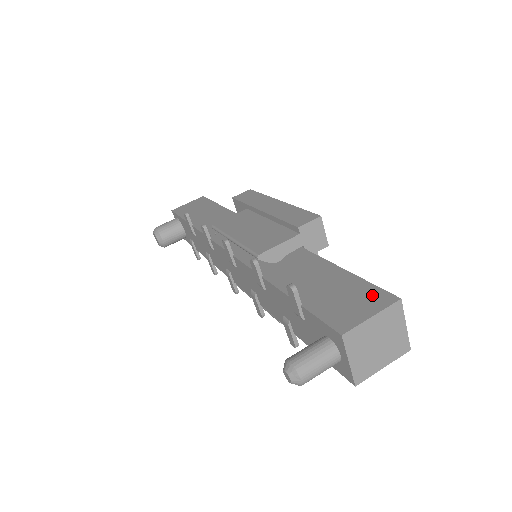
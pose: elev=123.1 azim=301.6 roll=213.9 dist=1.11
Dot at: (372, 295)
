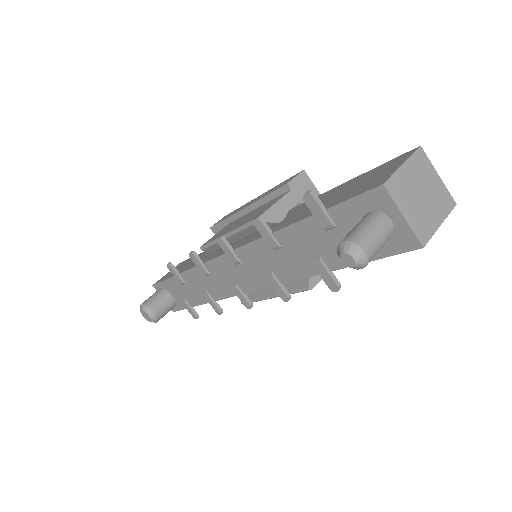
Dot at: (391, 163)
